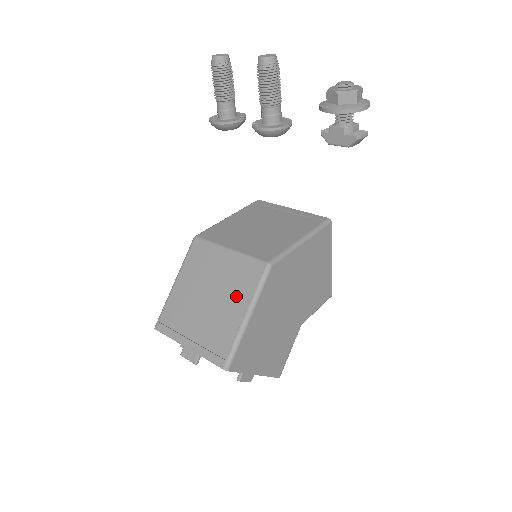
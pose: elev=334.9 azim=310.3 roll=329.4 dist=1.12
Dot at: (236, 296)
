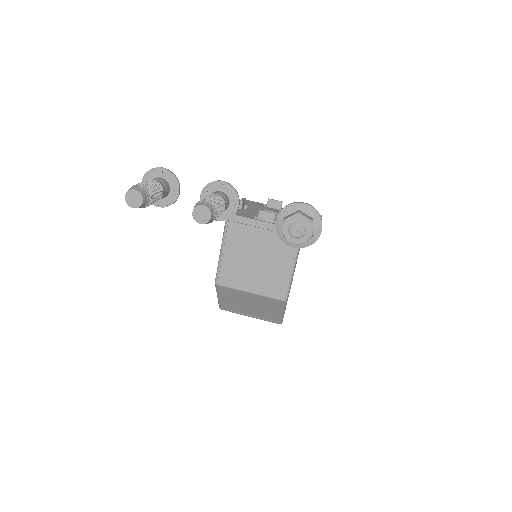
Dot at: (270, 308)
